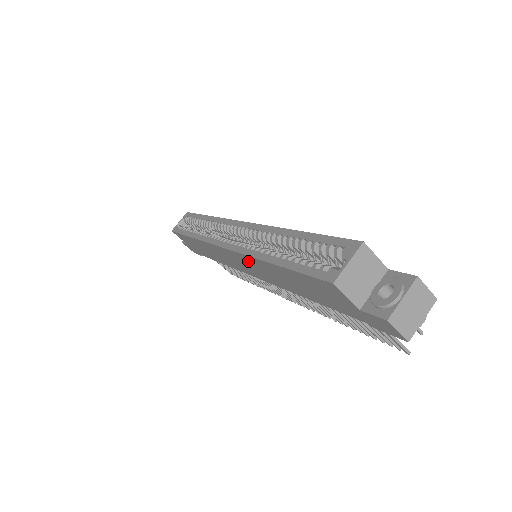
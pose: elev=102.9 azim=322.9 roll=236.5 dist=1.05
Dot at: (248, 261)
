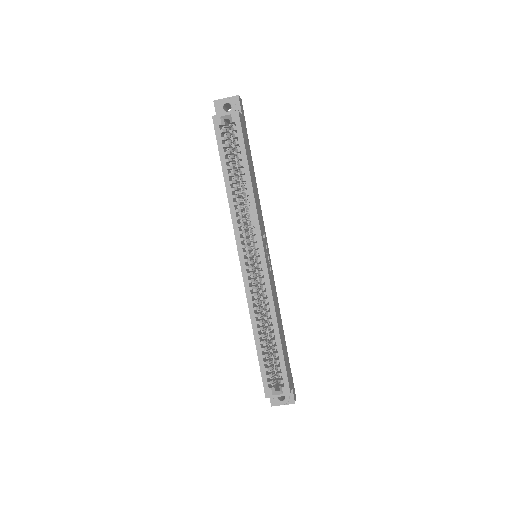
Dot at: occluded
